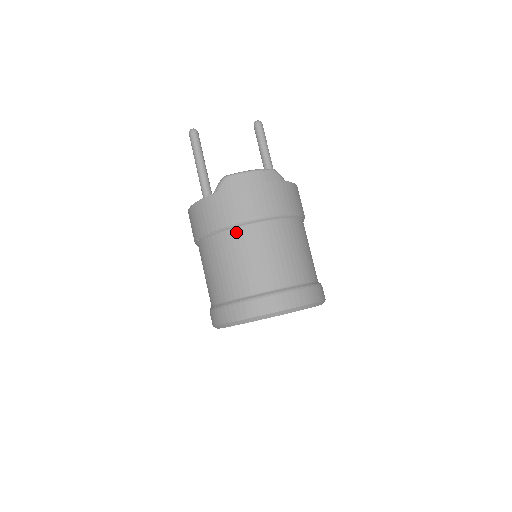
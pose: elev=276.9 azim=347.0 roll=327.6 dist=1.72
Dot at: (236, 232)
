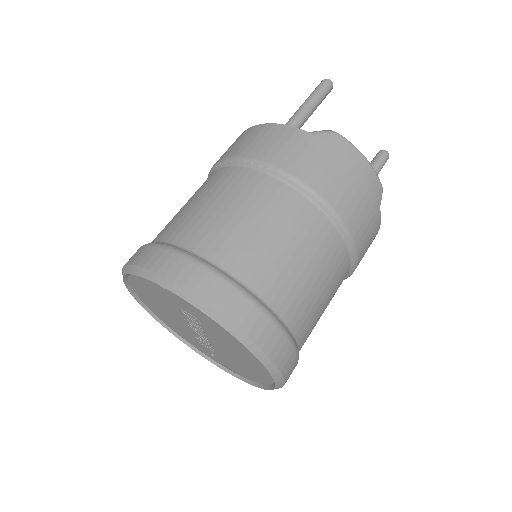
Dot at: (287, 190)
